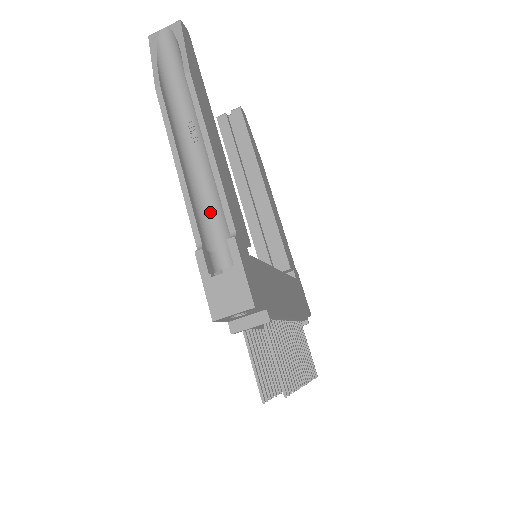
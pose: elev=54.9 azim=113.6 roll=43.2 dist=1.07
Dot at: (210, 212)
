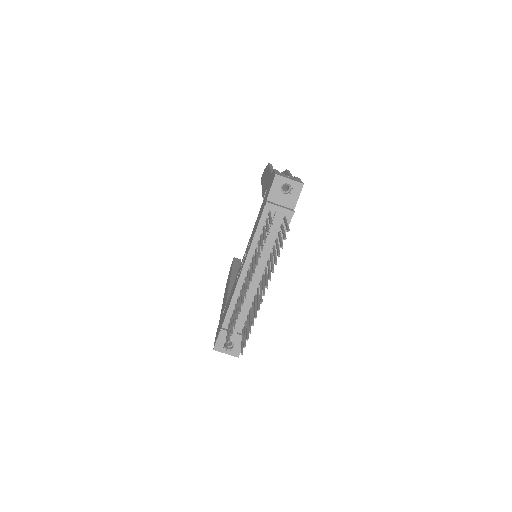
Dot at: occluded
